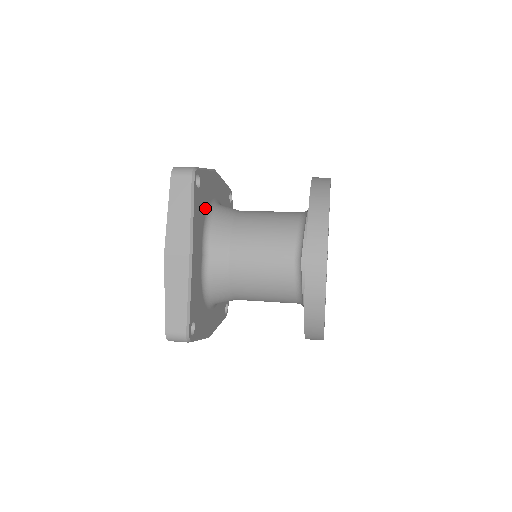
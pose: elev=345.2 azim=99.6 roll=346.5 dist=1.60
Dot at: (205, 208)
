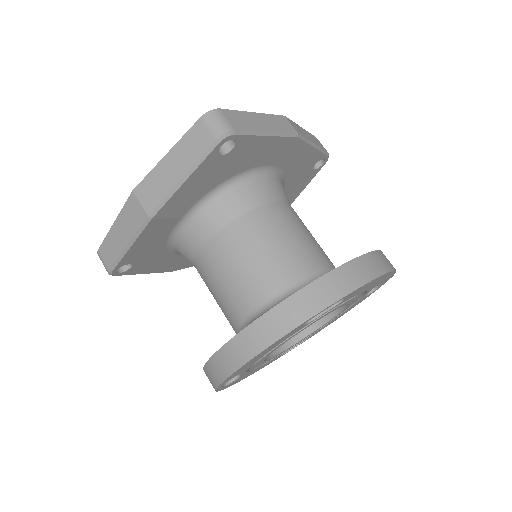
Dot at: (229, 174)
